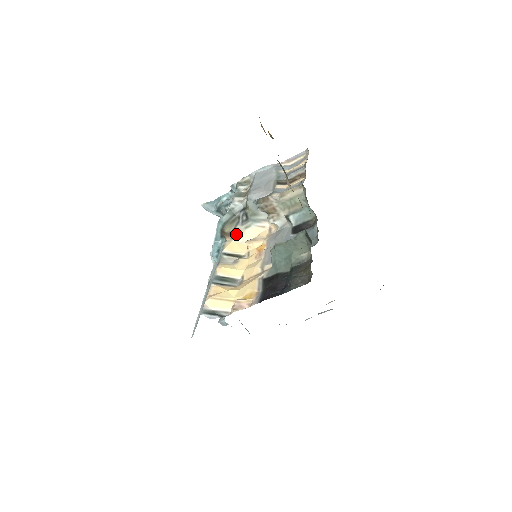
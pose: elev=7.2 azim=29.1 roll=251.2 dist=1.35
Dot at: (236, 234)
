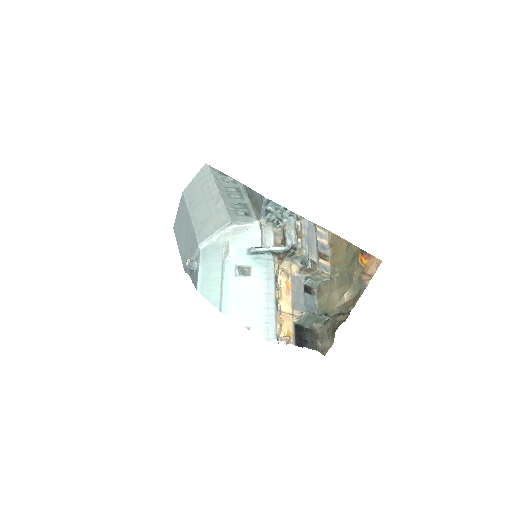
Dot at: (282, 261)
